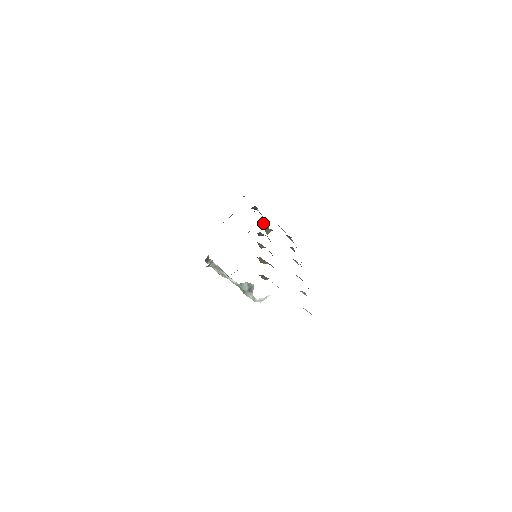
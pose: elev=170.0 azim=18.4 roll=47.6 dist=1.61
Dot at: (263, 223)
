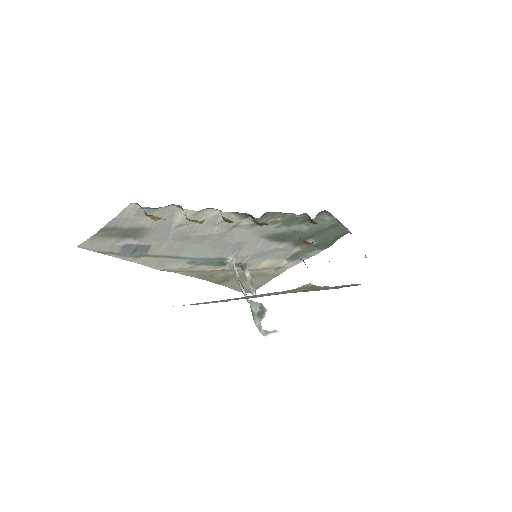
Dot at: occluded
